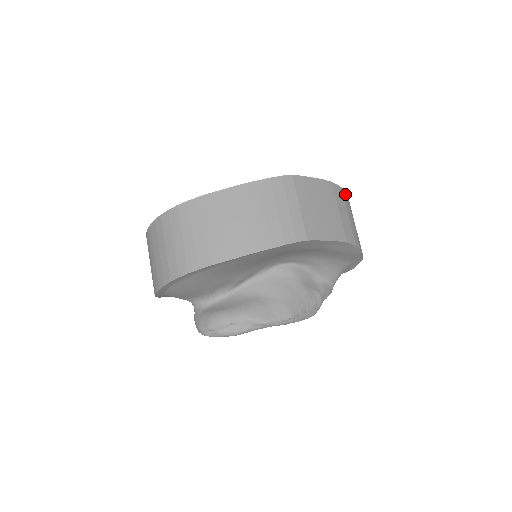
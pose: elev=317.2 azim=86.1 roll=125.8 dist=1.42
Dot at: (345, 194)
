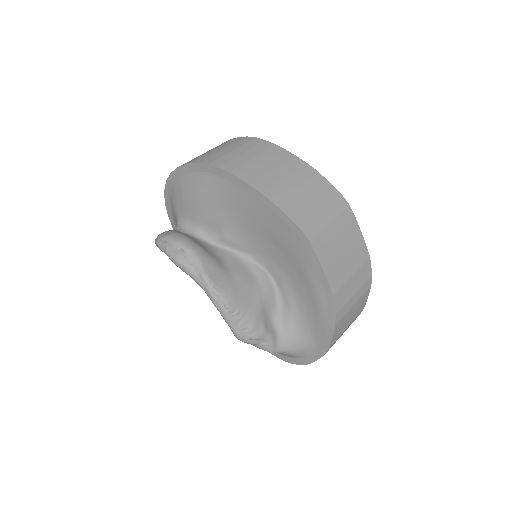
Dot at: (369, 284)
